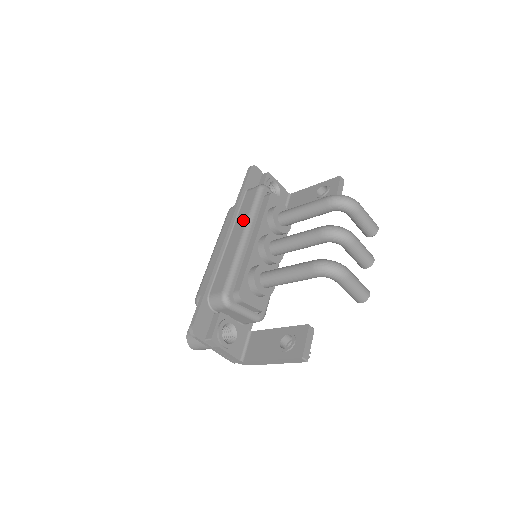
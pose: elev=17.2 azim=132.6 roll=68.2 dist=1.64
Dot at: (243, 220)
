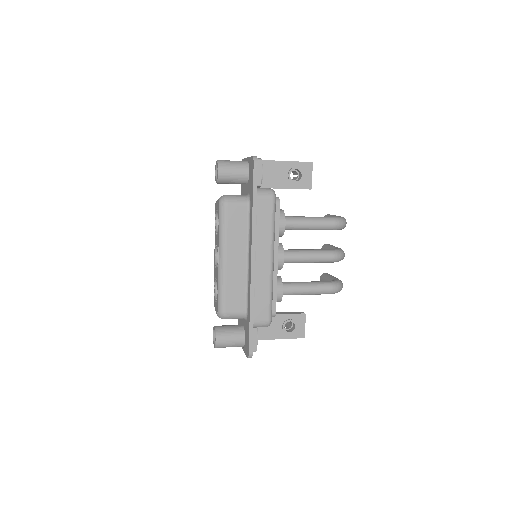
Dot at: (267, 241)
